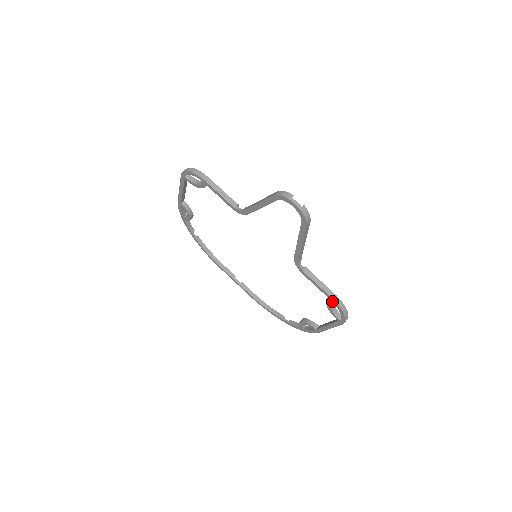
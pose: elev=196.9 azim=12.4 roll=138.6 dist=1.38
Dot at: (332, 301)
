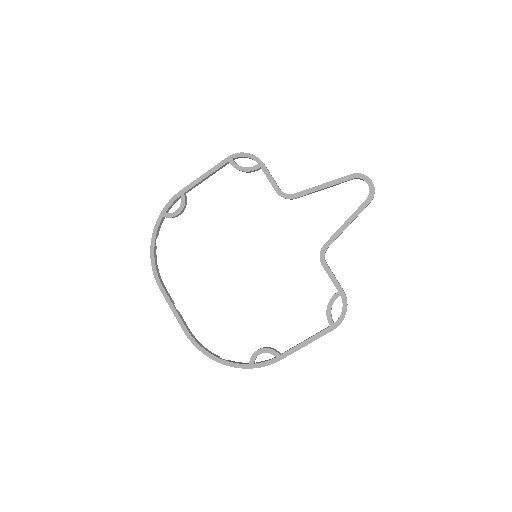
Dot at: (341, 295)
